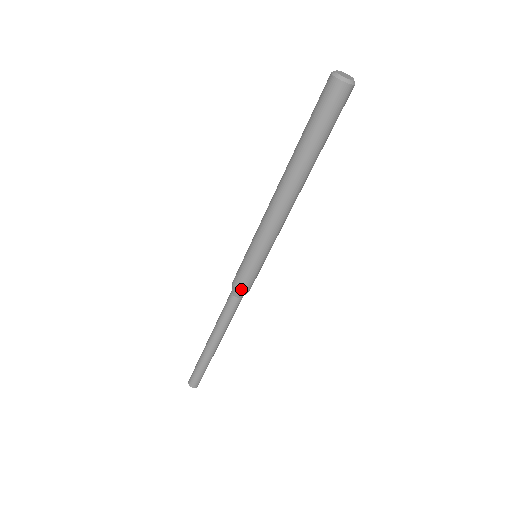
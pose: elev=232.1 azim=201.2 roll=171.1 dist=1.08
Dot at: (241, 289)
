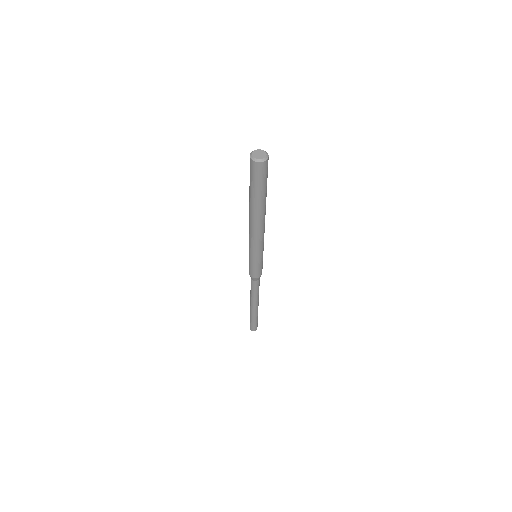
Dot at: (256, 277)
